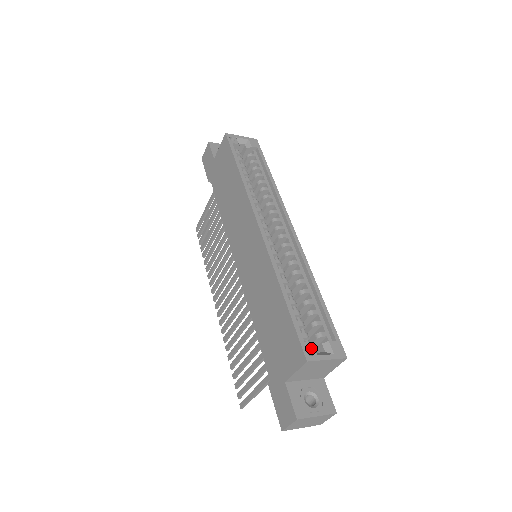
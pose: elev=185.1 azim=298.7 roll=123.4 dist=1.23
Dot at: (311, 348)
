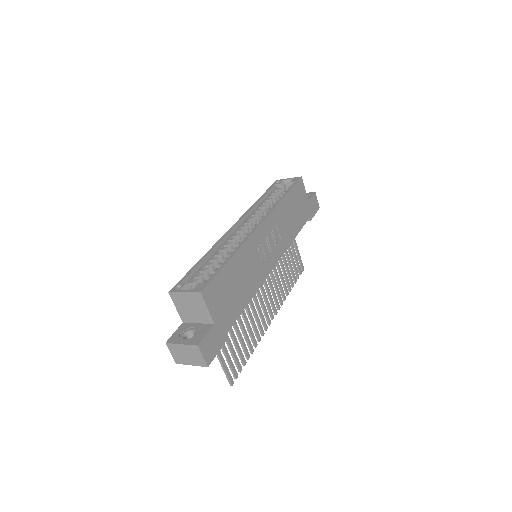
Dot at: (182, 286)
